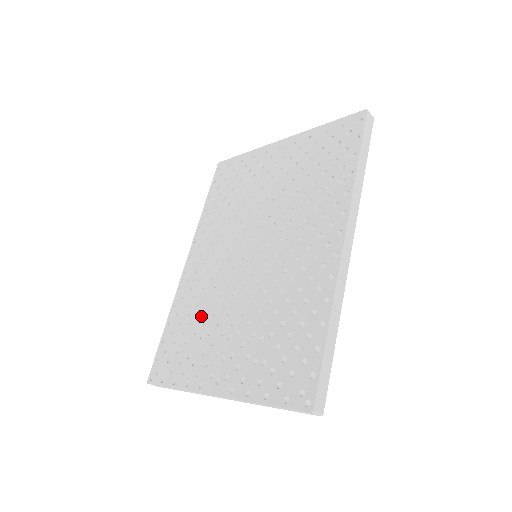
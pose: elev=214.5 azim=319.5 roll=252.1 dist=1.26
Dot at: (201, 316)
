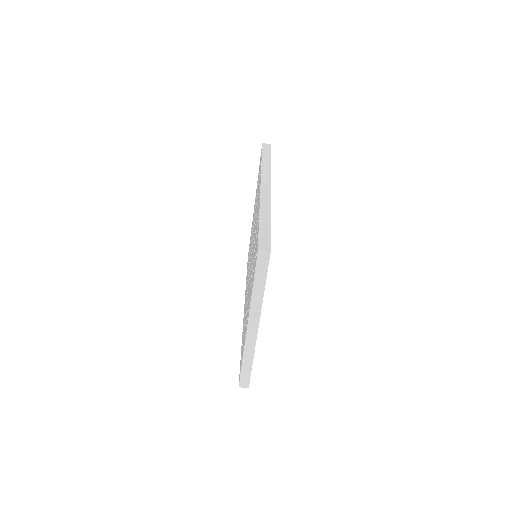
Dot at: (245, 315)
